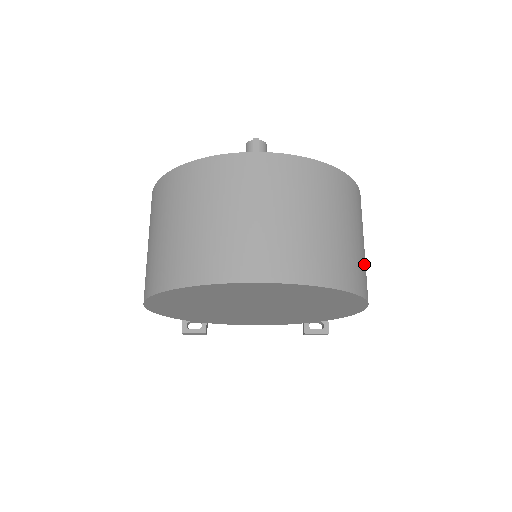
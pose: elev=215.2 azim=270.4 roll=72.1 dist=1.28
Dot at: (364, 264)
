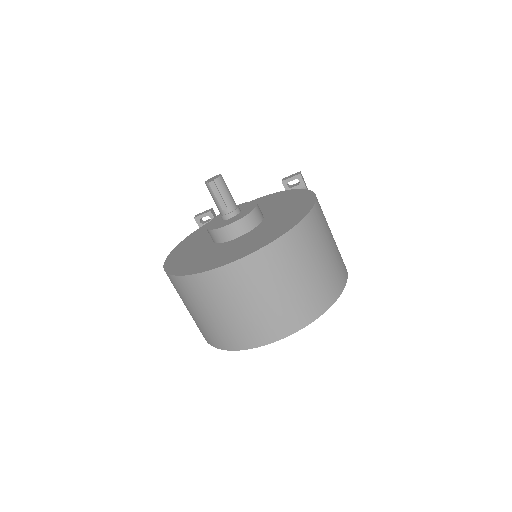
Dot at: (333, 267)
